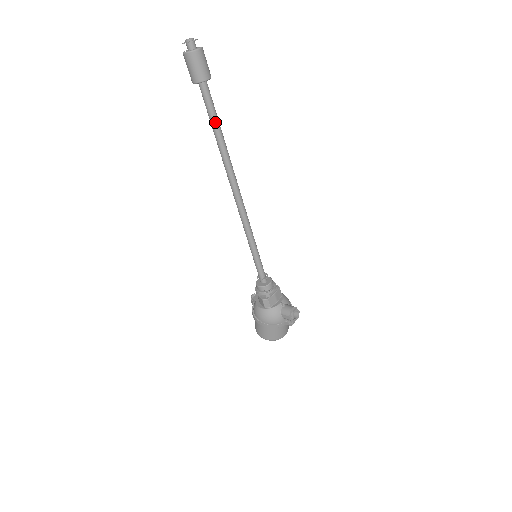
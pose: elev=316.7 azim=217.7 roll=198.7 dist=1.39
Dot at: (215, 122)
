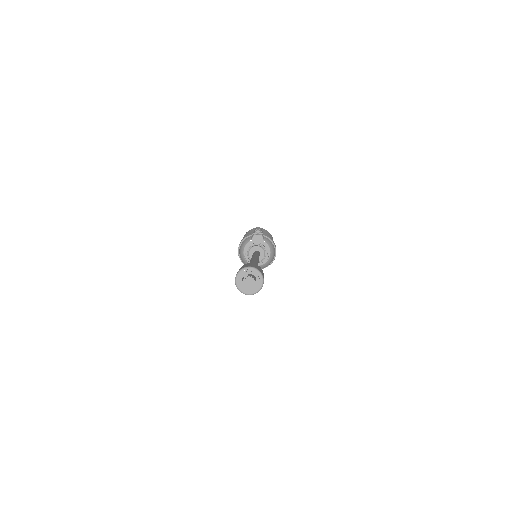
Dot at: occluded
